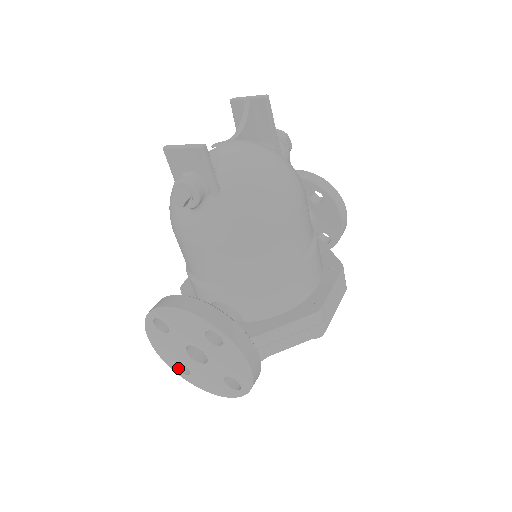
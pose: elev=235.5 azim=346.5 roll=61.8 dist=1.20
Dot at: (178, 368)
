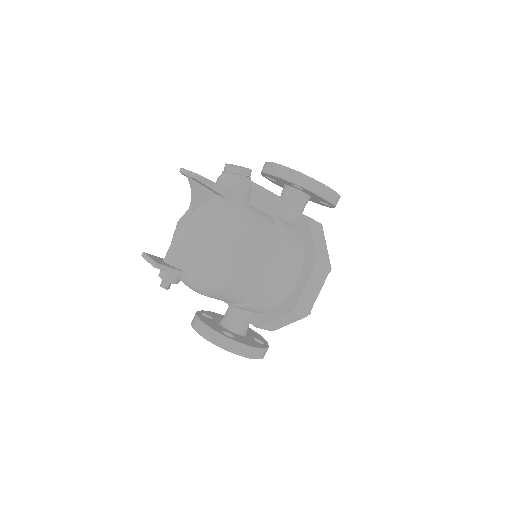
Dot at: occluded
